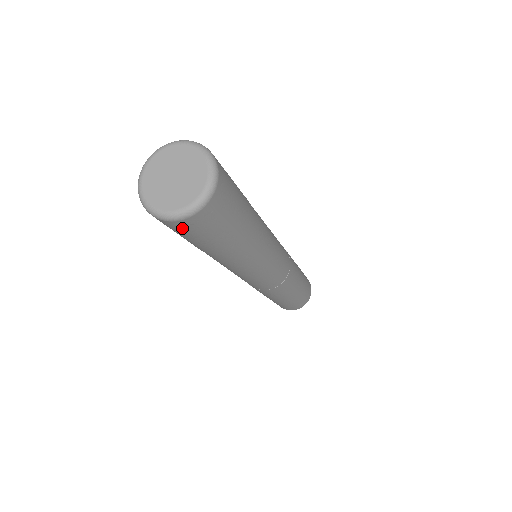
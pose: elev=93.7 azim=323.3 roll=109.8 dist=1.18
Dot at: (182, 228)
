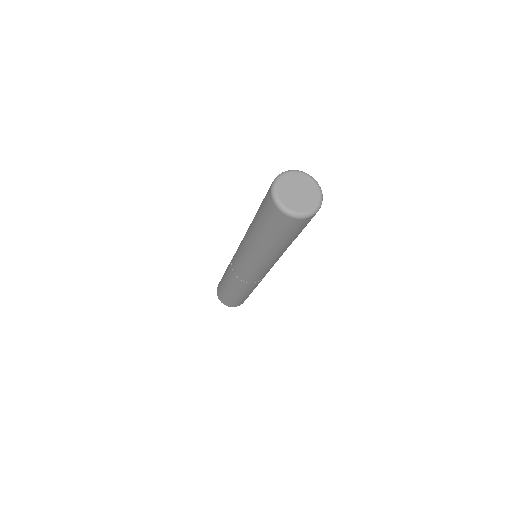
Dot at: (297, 224)
